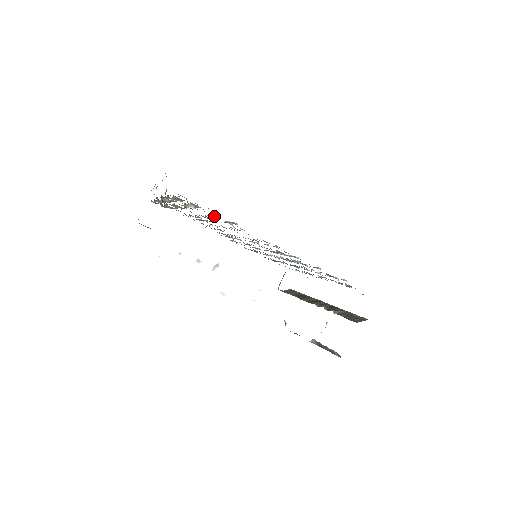
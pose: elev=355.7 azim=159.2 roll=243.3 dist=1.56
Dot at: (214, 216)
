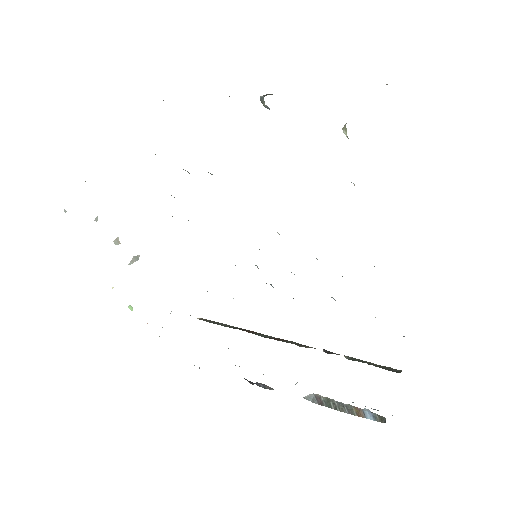
Dot at: occluded
